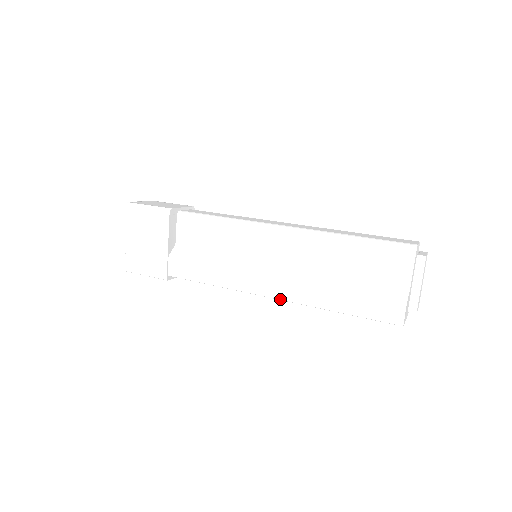
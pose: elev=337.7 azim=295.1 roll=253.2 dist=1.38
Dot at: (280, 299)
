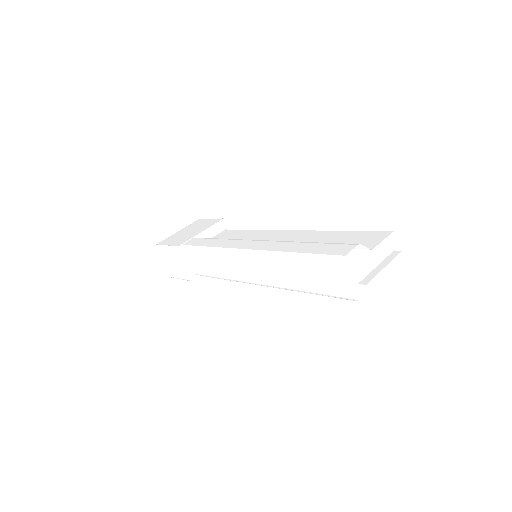
Dot at: (250, 251)
